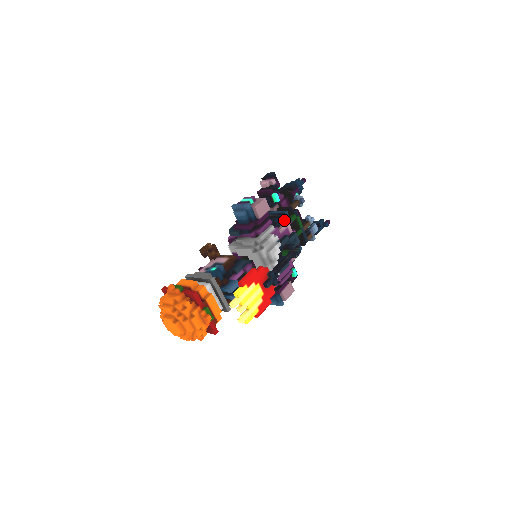
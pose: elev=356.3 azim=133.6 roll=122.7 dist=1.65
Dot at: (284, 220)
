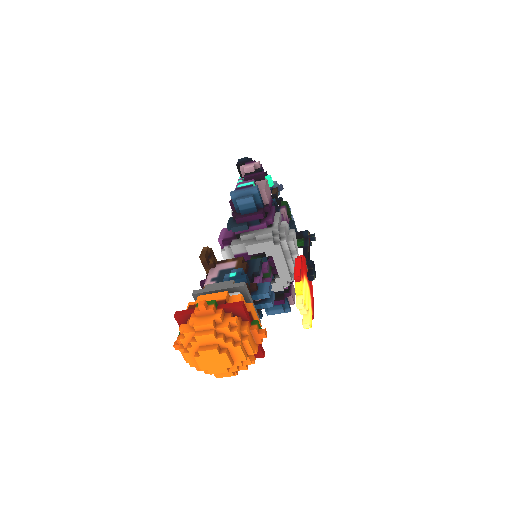
Dot at: (278, 208)
